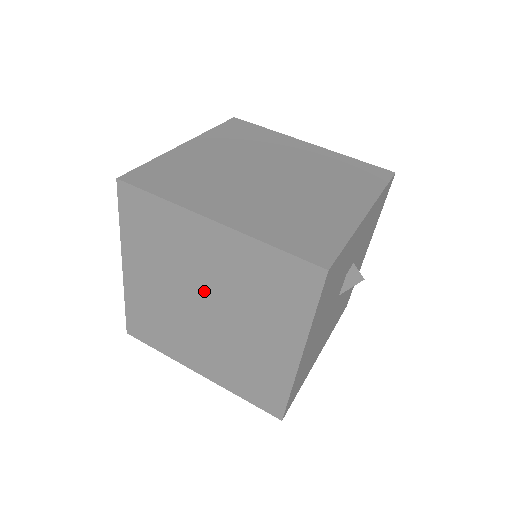
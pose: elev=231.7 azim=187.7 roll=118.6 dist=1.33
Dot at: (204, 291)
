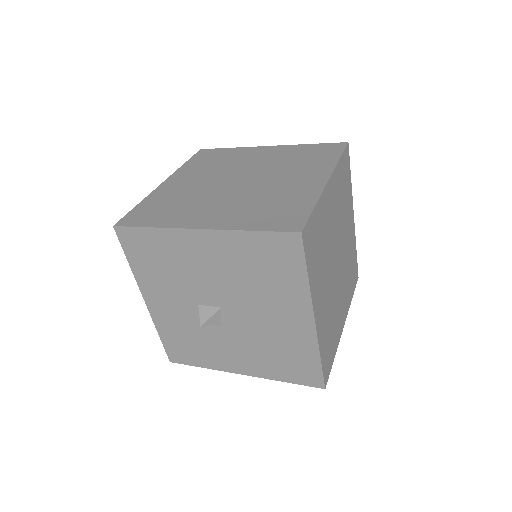
Dot at: occluded
